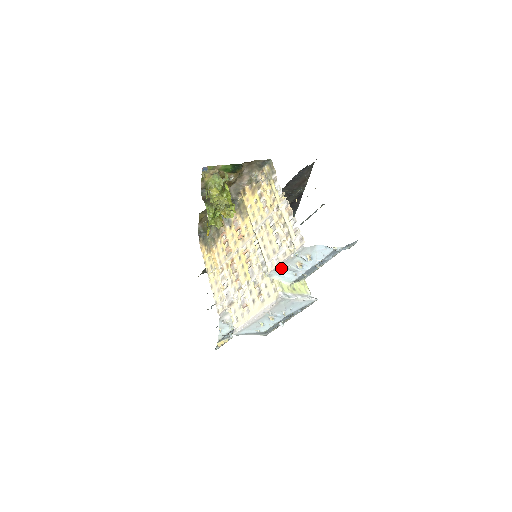
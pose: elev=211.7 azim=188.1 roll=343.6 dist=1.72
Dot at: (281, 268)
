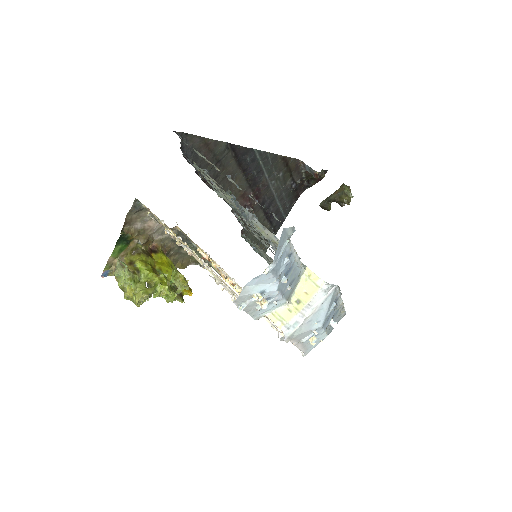
Dot at: (254, 312)
